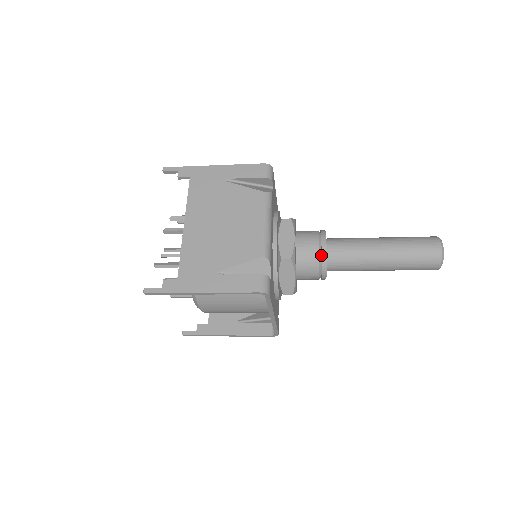
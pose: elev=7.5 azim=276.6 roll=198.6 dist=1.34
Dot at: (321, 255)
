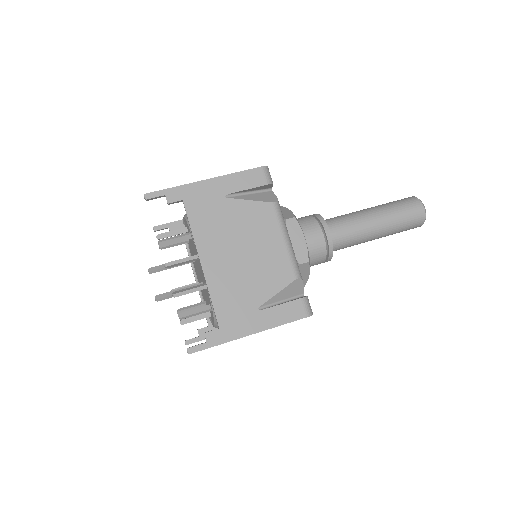
Dot at: (327, 245)
